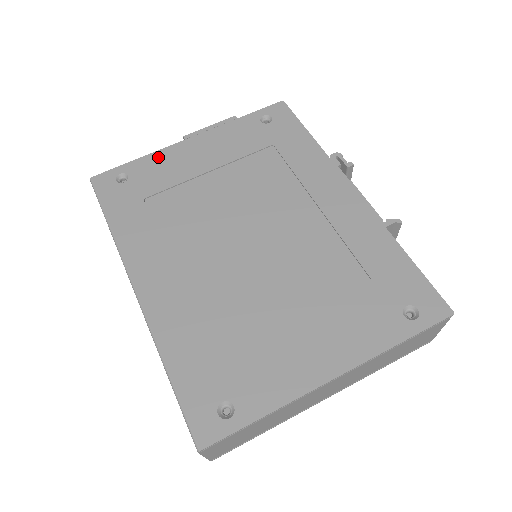
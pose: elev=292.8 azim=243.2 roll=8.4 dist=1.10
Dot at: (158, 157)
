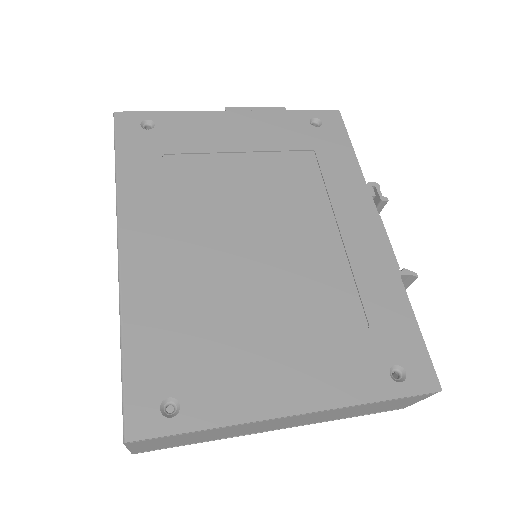
Dot at: (193, 118)
